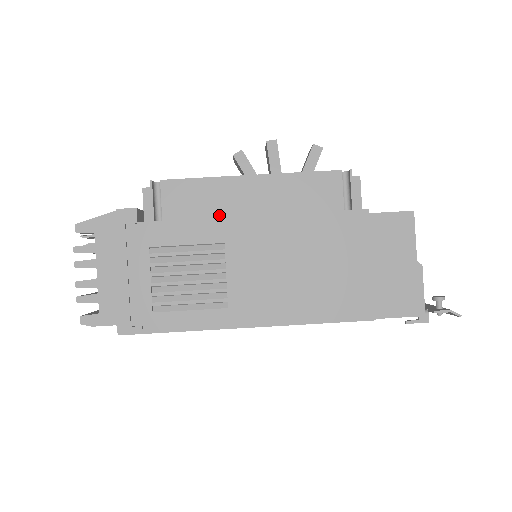
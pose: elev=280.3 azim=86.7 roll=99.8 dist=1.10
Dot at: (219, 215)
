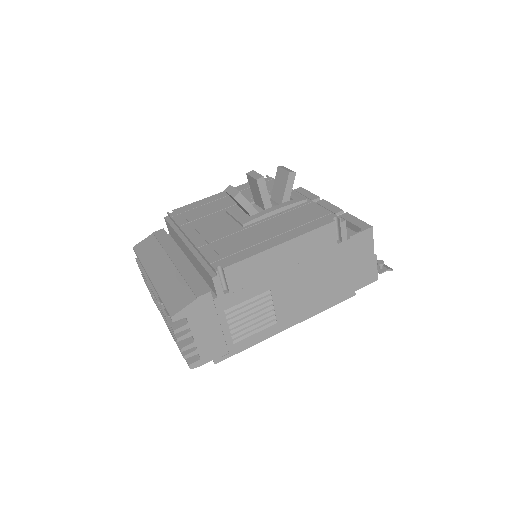
Dot at: (265, 275)
